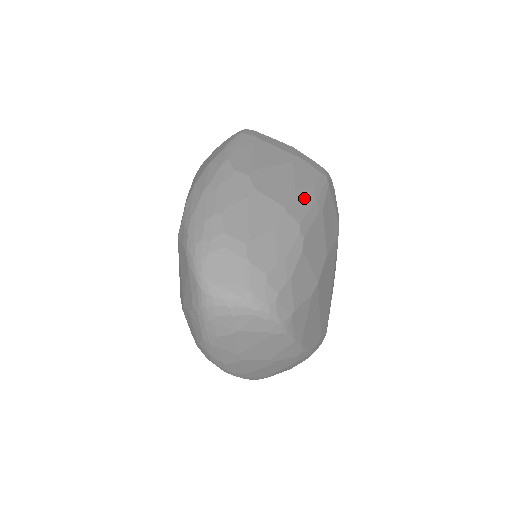
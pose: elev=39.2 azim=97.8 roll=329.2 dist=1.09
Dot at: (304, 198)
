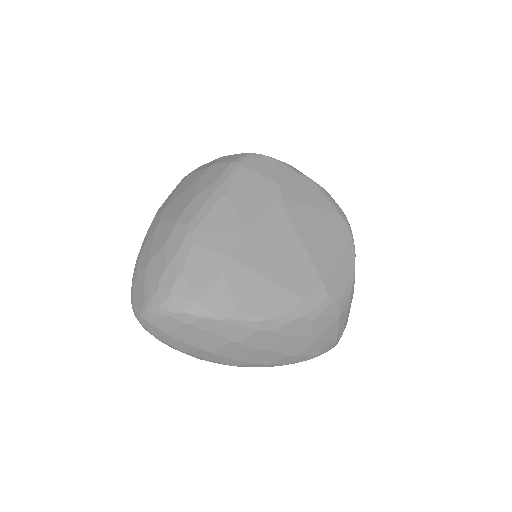
Dot at: (201, 199)
